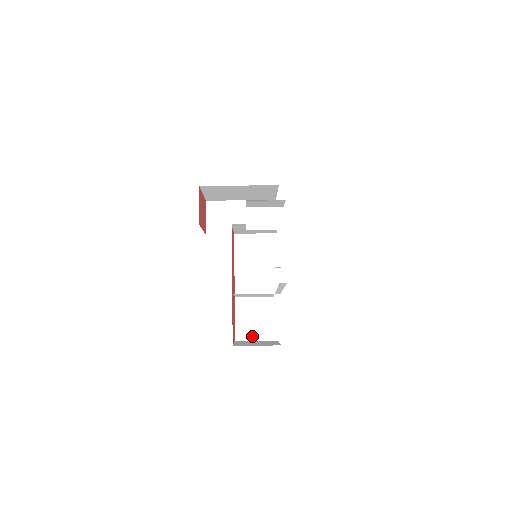
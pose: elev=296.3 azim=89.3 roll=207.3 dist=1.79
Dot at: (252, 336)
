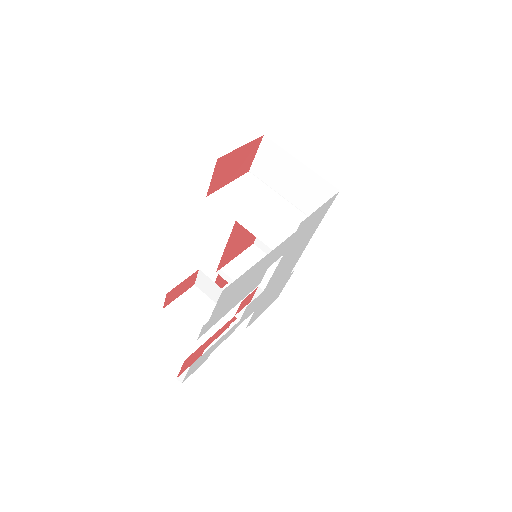
Dot at: occluded
